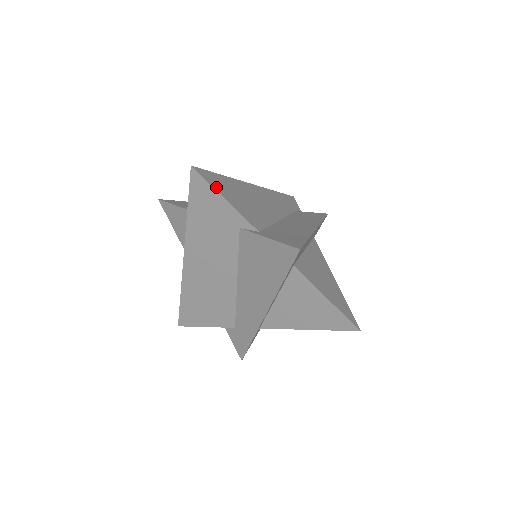
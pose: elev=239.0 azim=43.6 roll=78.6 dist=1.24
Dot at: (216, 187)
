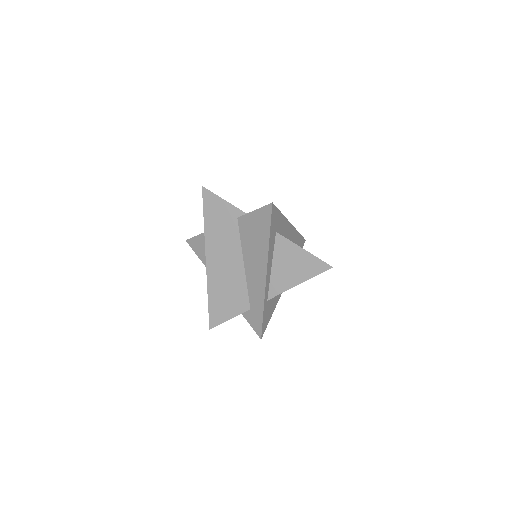
Dot at: occluded
